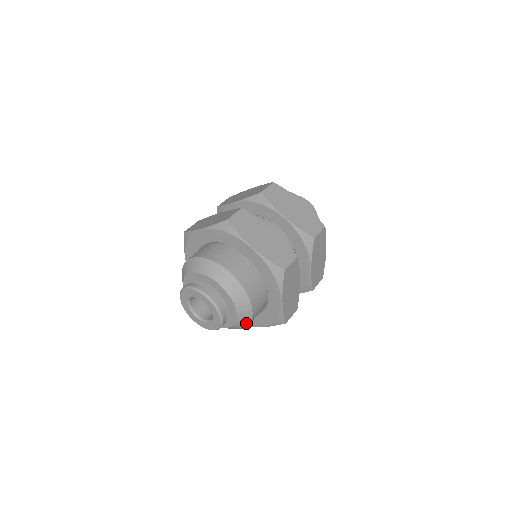
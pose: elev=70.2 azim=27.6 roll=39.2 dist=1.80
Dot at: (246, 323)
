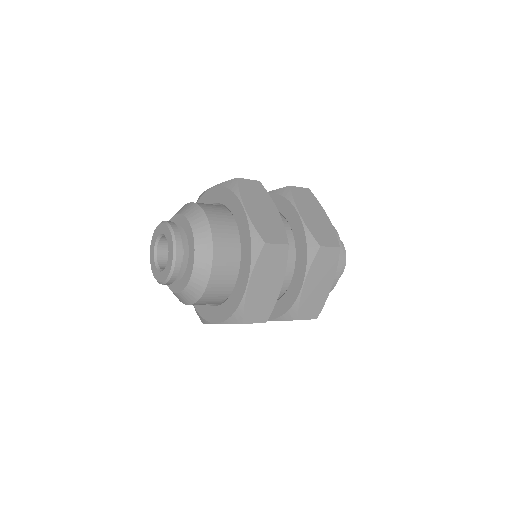
Dot at: (199, 292)
